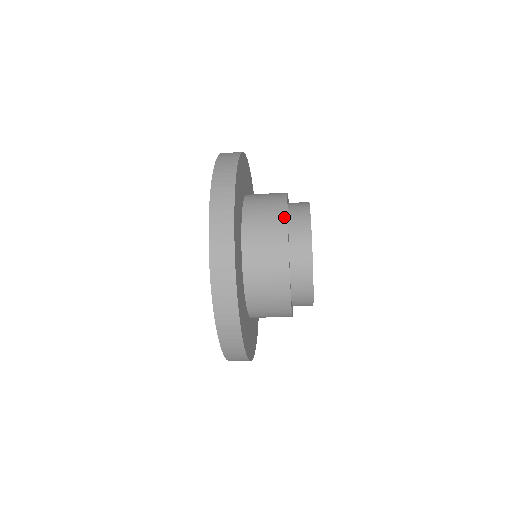
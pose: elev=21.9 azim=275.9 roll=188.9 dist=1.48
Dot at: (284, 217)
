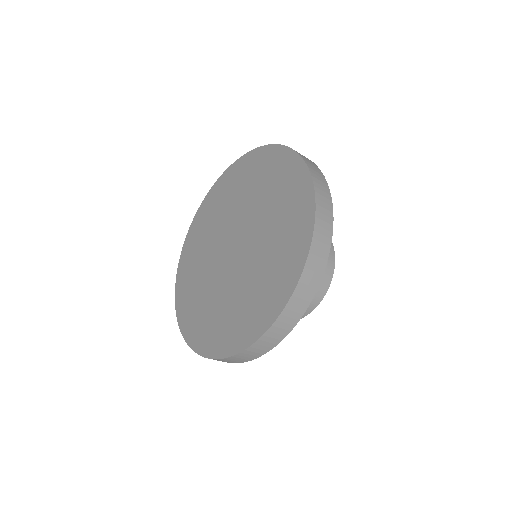
Dot at: occluded
